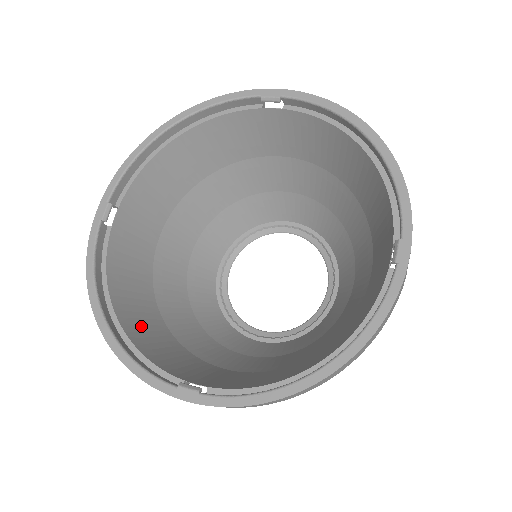
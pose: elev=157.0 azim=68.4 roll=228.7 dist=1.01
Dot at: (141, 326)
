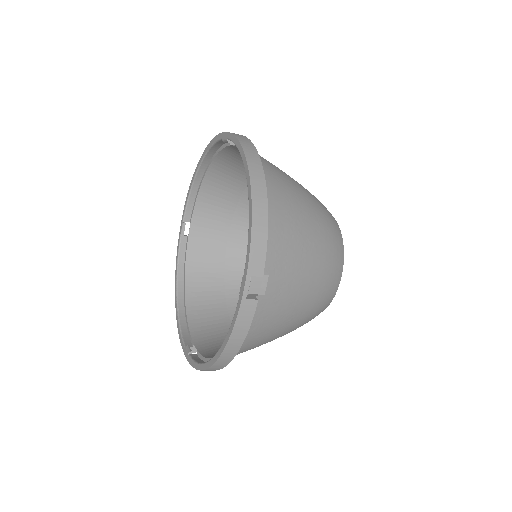
Dot at: (202, 302)
